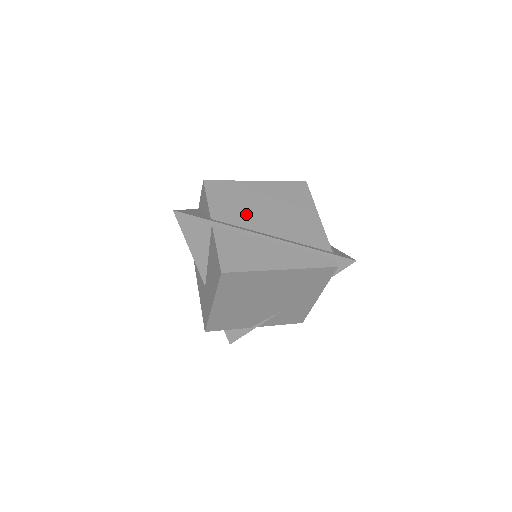
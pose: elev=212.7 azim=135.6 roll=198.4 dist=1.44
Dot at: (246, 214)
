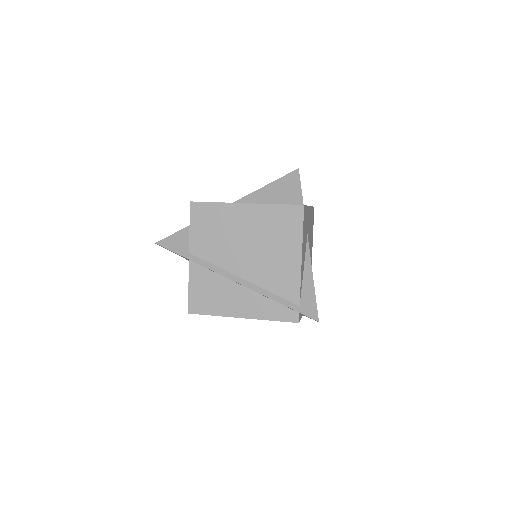
Dot at: (223, 250)
